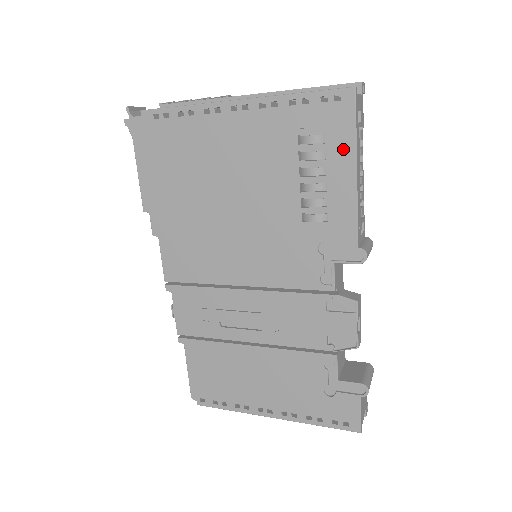
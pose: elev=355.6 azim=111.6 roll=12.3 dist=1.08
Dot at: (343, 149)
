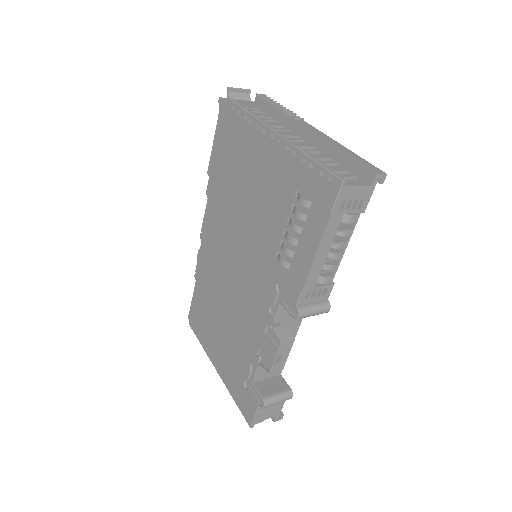
Dot at: (317, 224)
